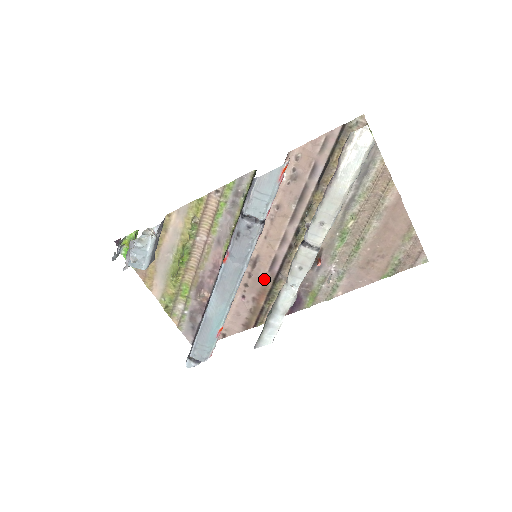
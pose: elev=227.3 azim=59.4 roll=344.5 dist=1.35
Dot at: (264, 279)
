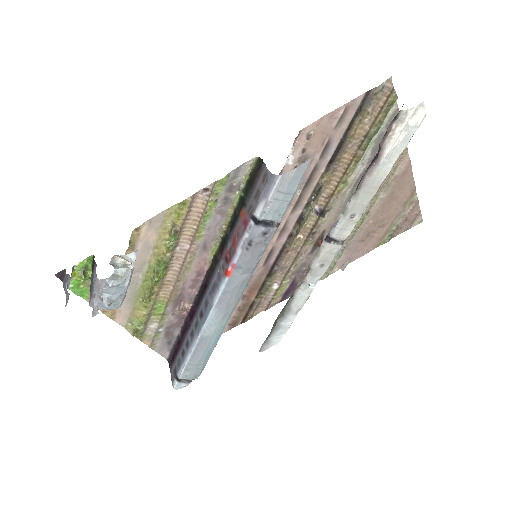
Dot at: (257, 274)
